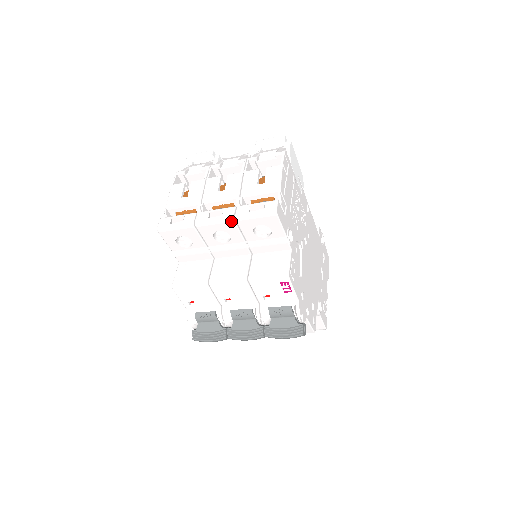
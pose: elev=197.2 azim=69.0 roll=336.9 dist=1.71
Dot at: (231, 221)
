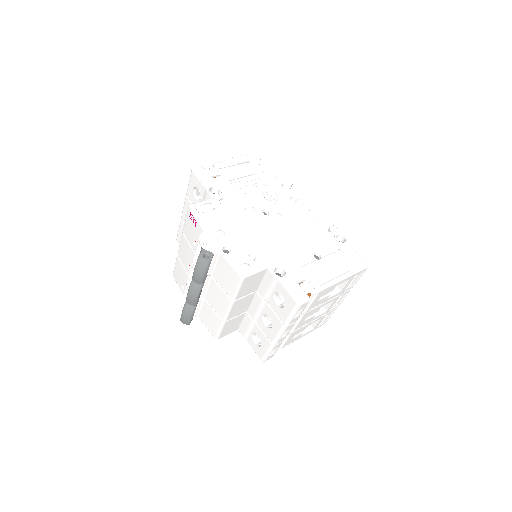
Dot at: (186, 198)
